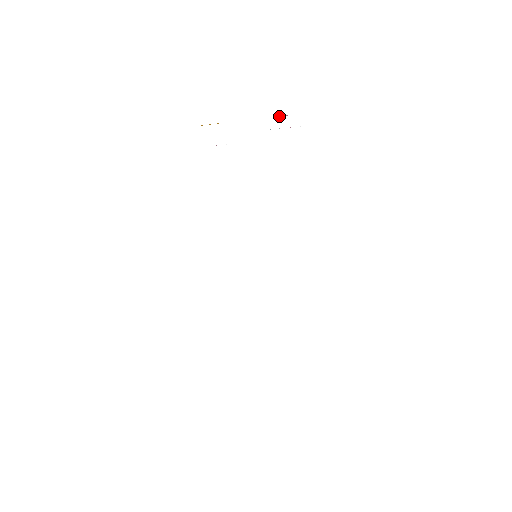
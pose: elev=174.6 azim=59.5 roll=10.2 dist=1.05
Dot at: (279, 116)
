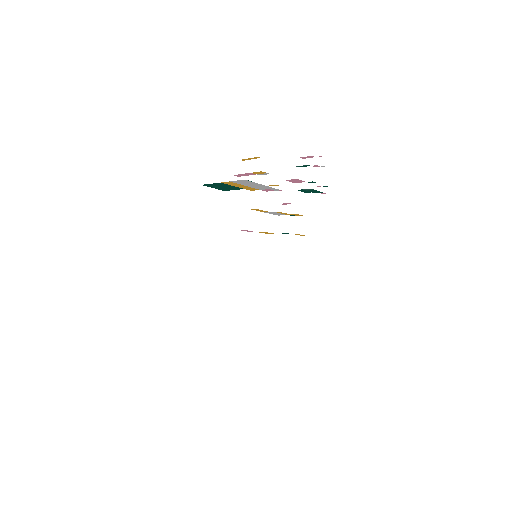
Dot at: occluded
